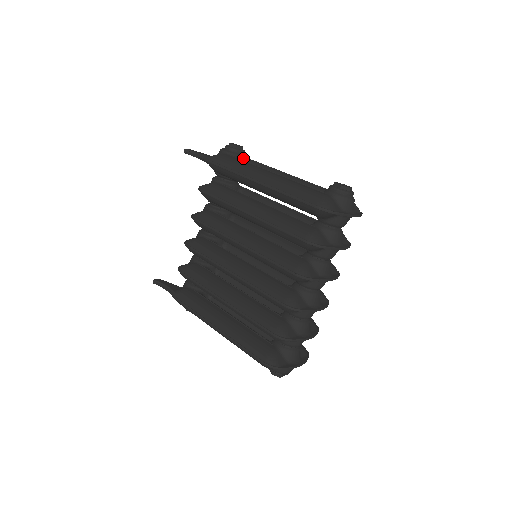
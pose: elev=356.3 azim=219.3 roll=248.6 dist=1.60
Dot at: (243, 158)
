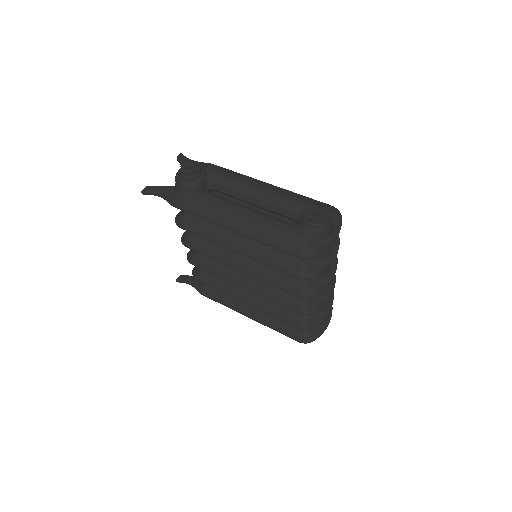
Dot at: (202, 181)
